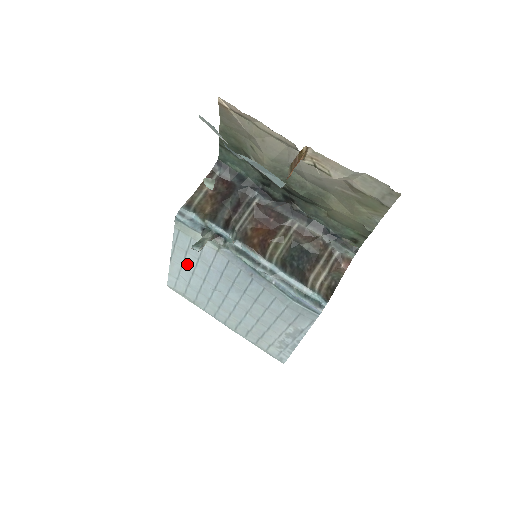
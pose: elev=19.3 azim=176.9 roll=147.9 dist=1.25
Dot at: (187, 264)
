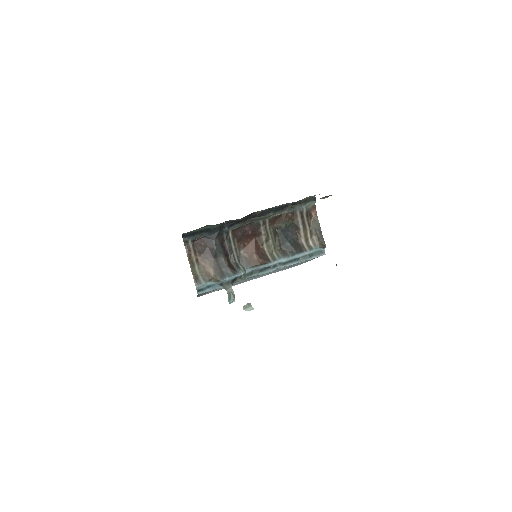
Dot at: occluded
